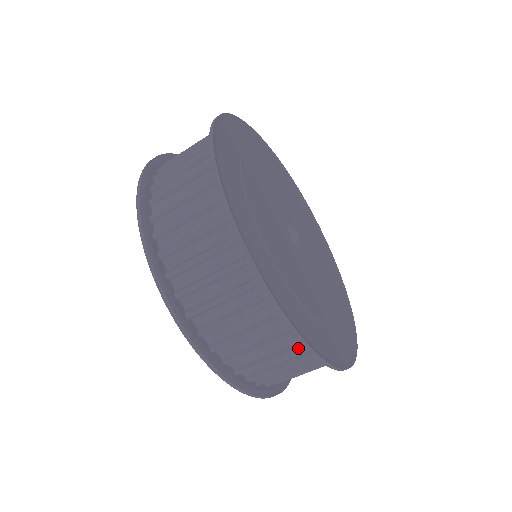
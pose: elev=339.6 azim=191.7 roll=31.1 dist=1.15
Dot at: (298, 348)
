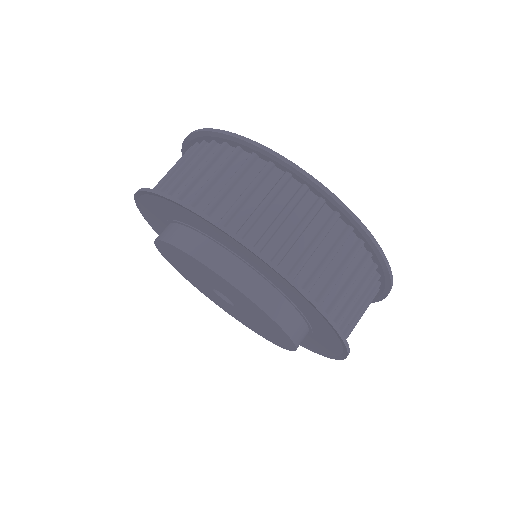
Dot at: occluded
